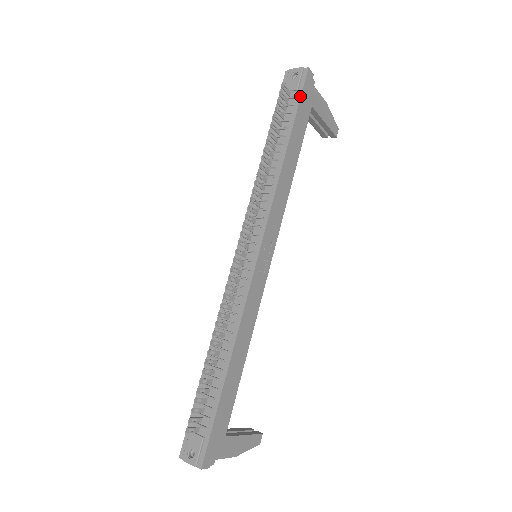
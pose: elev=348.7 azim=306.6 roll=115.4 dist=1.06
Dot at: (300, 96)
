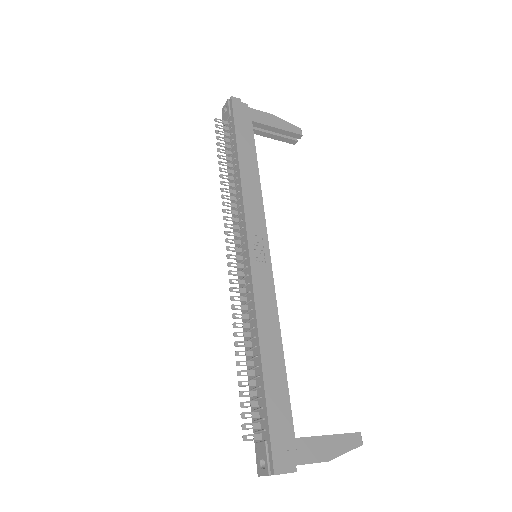
Dot at: (233, 118)
